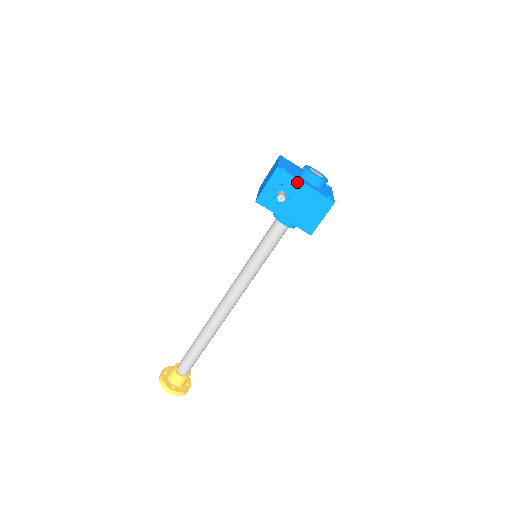
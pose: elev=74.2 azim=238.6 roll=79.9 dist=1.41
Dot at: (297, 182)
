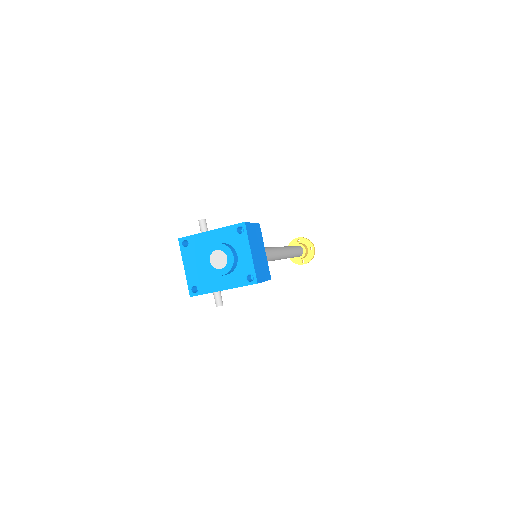
Dot at: occluded
